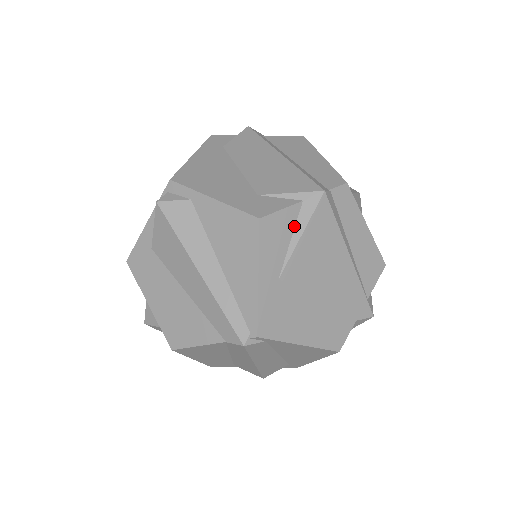
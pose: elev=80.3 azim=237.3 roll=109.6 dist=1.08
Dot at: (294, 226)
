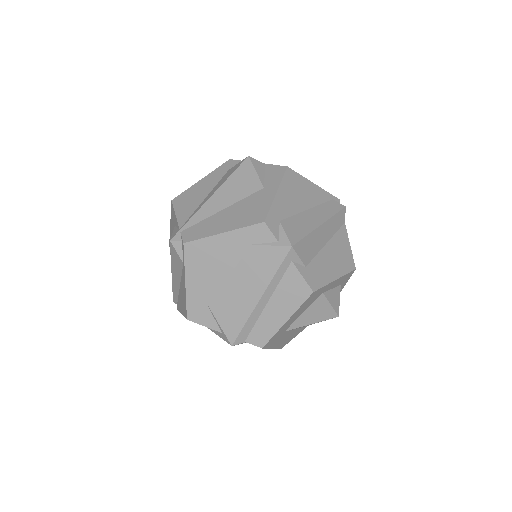
Dot at: occluded
